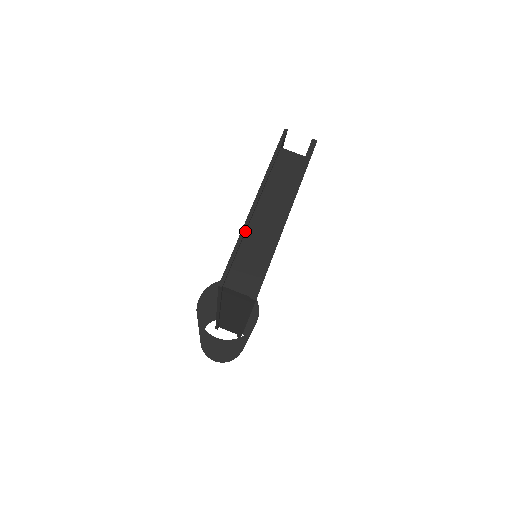
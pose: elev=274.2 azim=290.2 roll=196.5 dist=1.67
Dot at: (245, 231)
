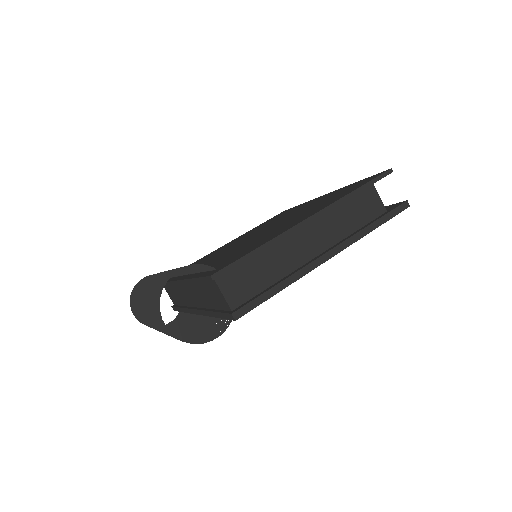
Dot at: (278, 240)
